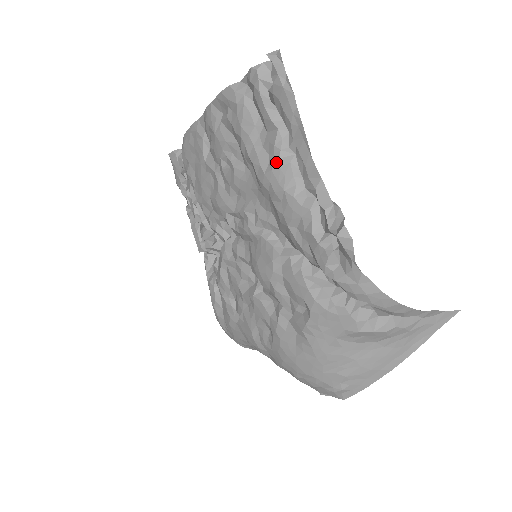
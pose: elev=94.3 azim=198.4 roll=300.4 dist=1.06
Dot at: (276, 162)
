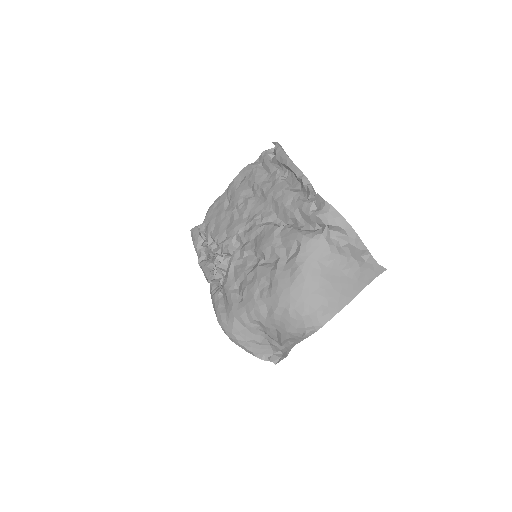
Dot at: (277, 181)
